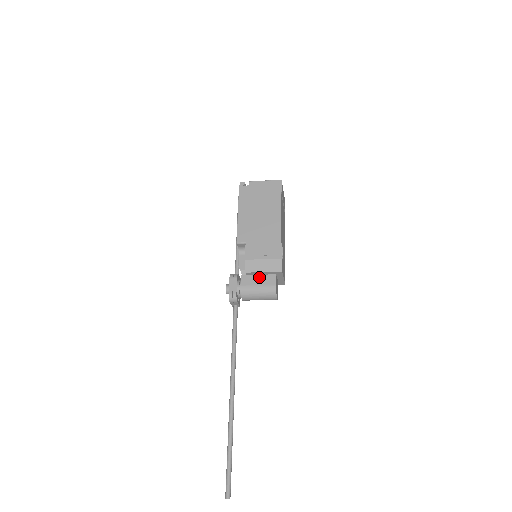
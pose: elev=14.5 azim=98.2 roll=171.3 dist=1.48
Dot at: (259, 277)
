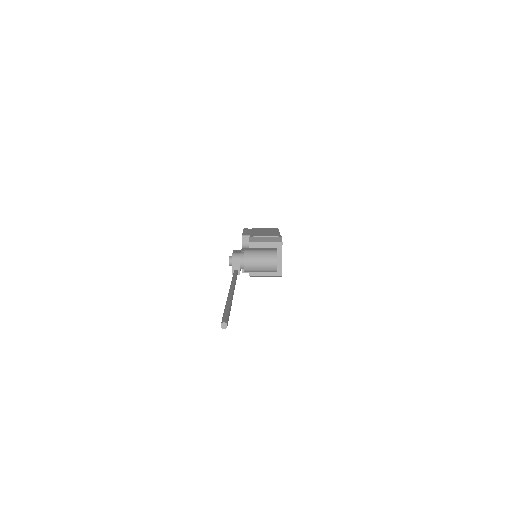
Dot at: (261, 248)
